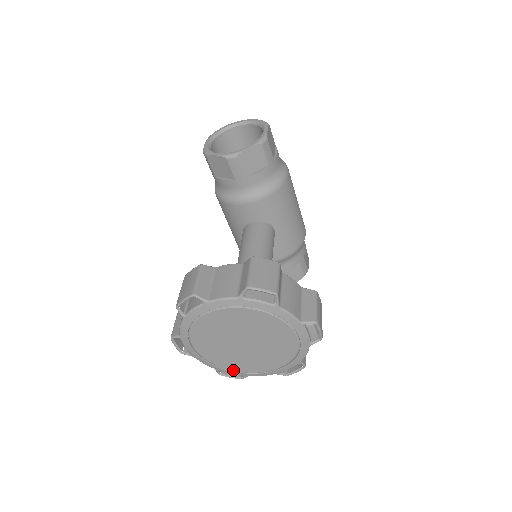
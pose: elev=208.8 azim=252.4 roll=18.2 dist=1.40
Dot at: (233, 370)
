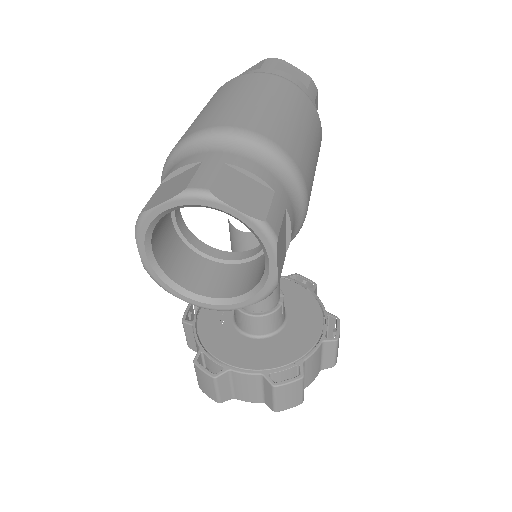
Dot at: occluded
